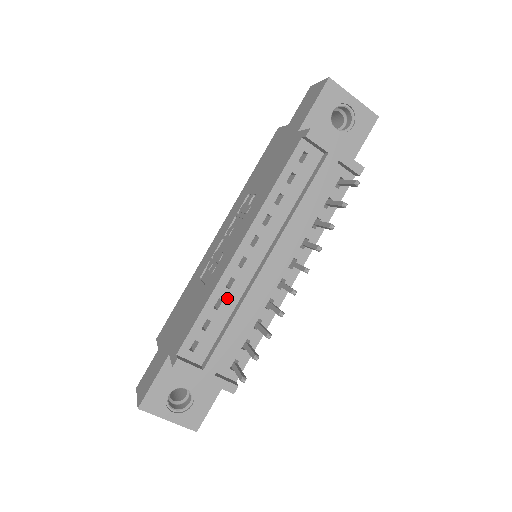
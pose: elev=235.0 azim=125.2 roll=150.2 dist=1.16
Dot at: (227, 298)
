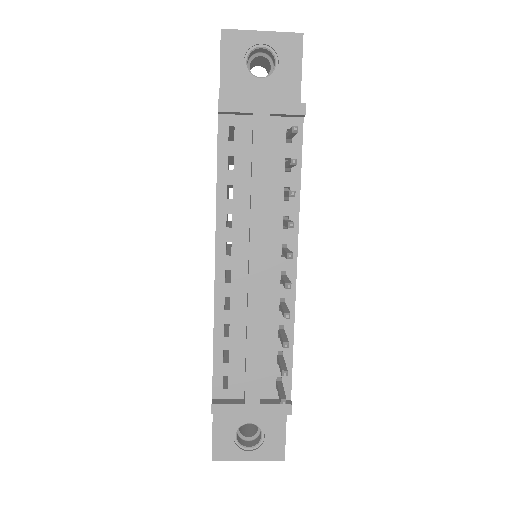
Dot at: (232, 320)
